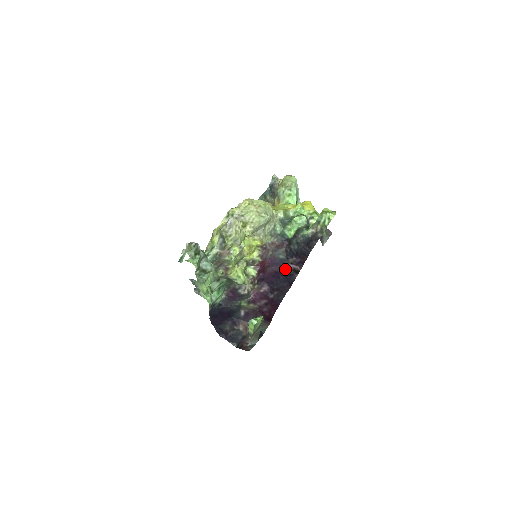
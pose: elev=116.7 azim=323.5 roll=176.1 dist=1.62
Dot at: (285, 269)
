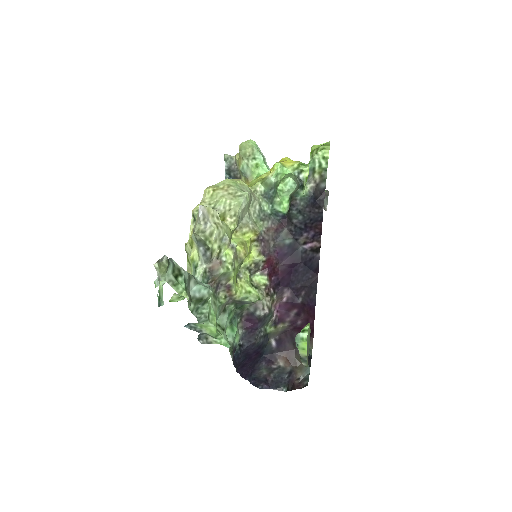
Dot at: (300, 256)
